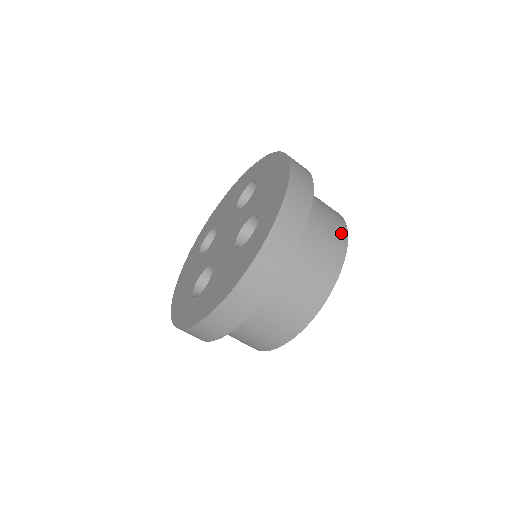
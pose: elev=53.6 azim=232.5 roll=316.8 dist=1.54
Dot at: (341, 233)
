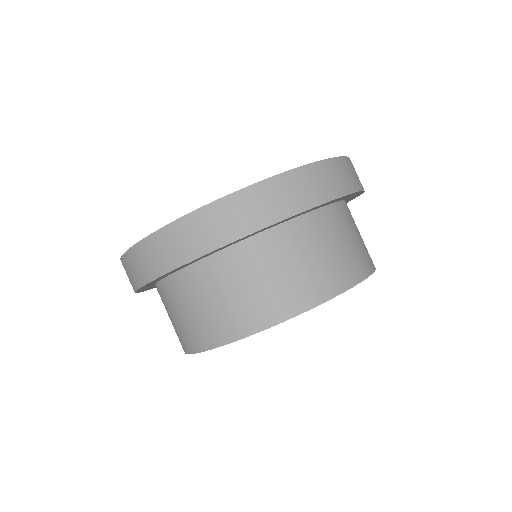
Dot at: (370, 260)
